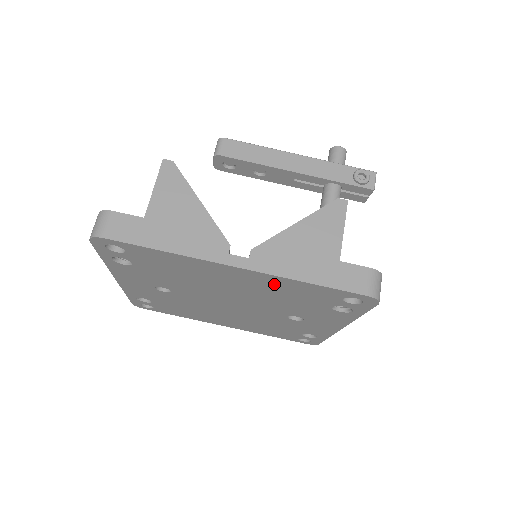
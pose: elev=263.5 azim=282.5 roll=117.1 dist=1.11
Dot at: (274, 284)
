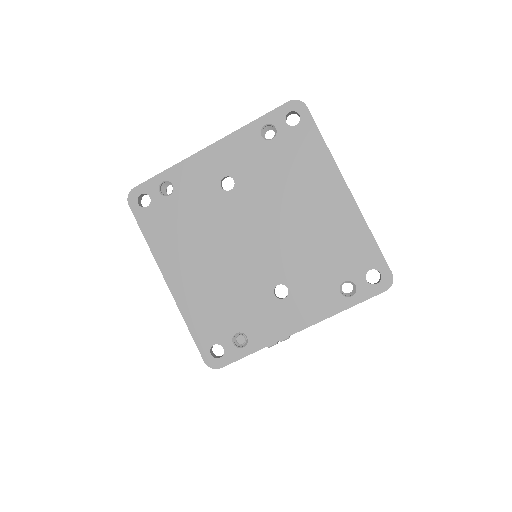
Dot at: (344, 224)
